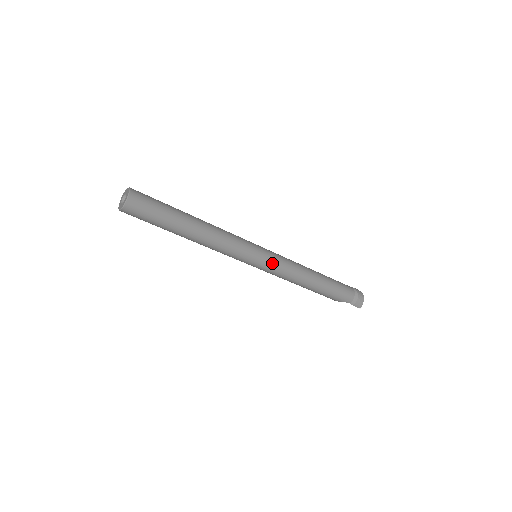
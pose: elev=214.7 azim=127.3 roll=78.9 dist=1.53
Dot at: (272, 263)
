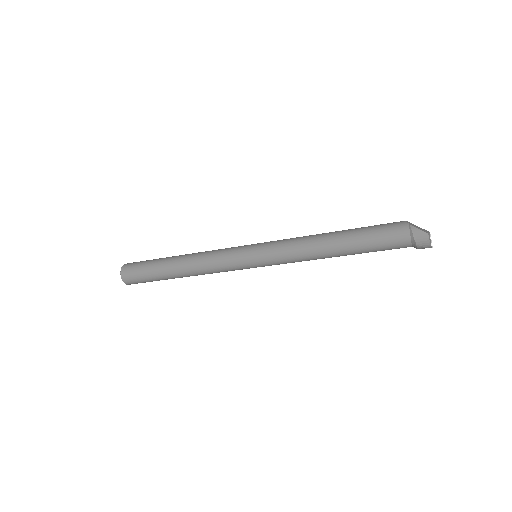
Dot at: (271, 264)
